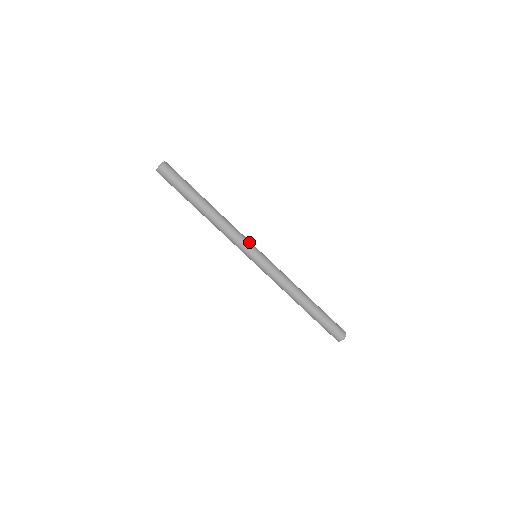
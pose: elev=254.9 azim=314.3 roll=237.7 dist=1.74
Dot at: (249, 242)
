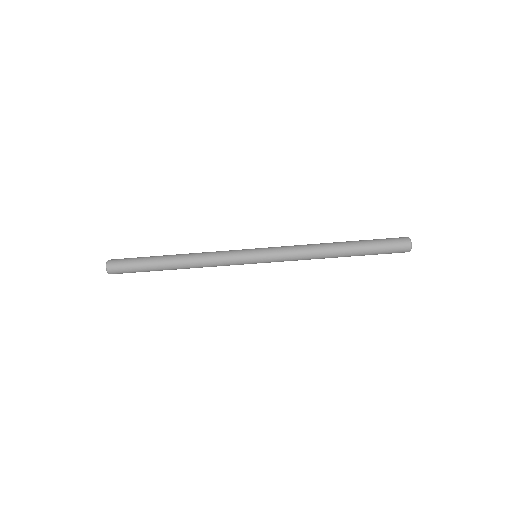
Dot at: (237, 250)
